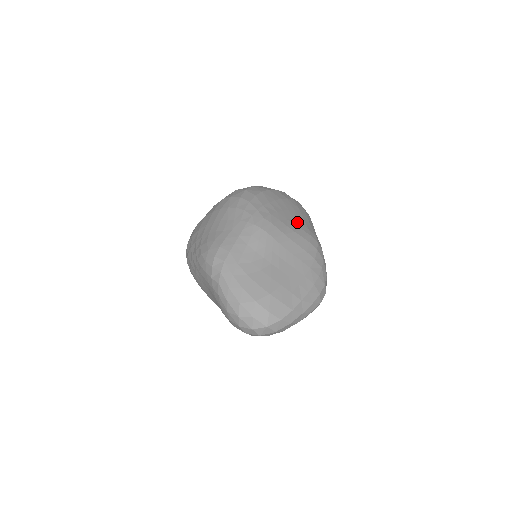
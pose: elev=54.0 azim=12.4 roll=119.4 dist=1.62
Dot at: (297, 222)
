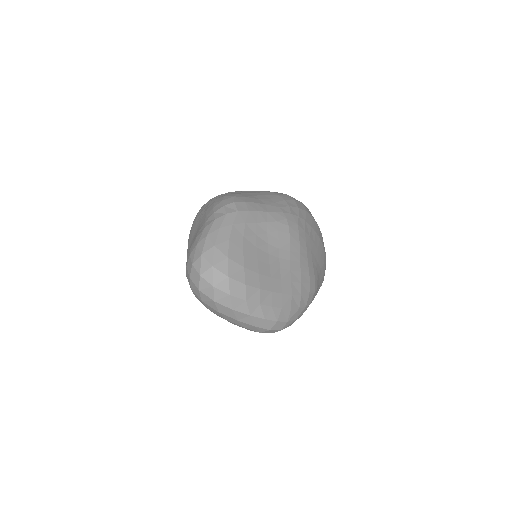
Dot at: (315, 262)
